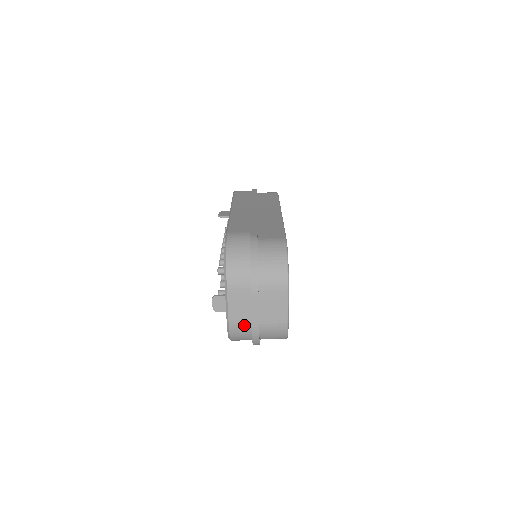
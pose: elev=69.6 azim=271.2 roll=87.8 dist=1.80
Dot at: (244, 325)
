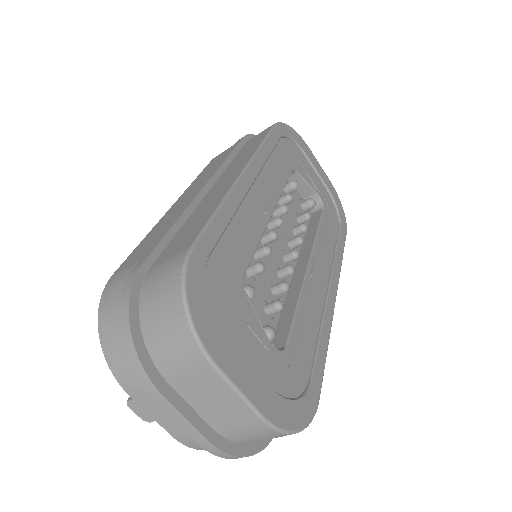
Dot at: occluded
